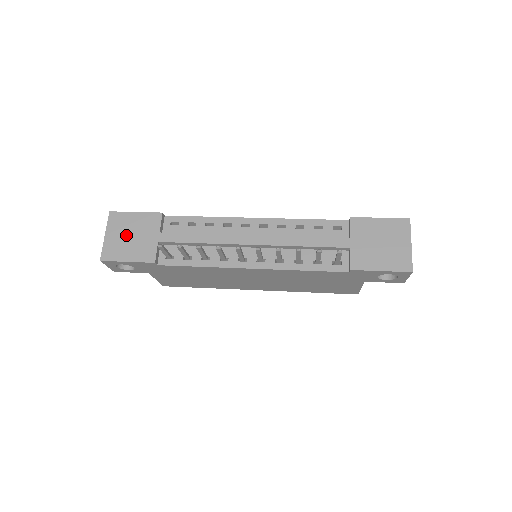
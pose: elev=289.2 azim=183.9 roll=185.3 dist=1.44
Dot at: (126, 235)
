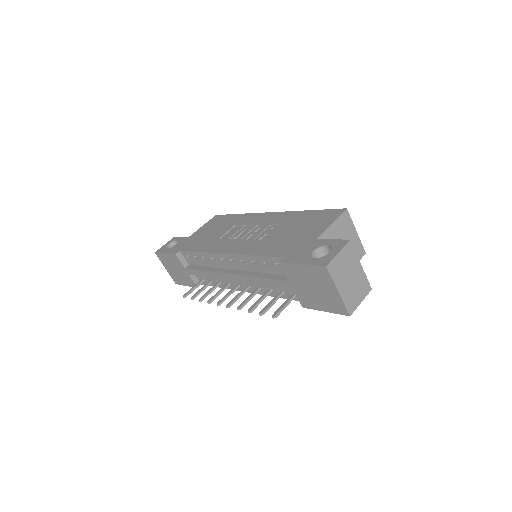
Dot at: (173, 269)
